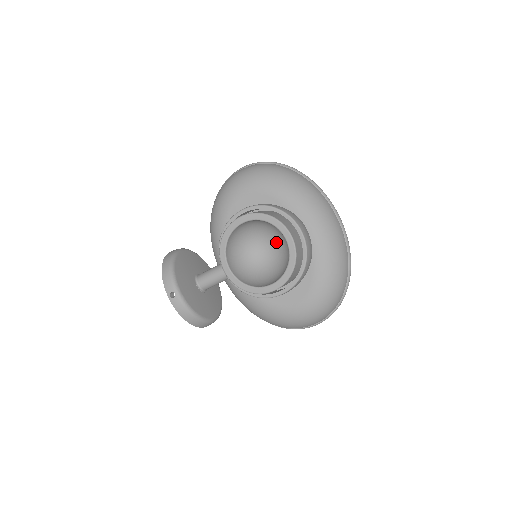
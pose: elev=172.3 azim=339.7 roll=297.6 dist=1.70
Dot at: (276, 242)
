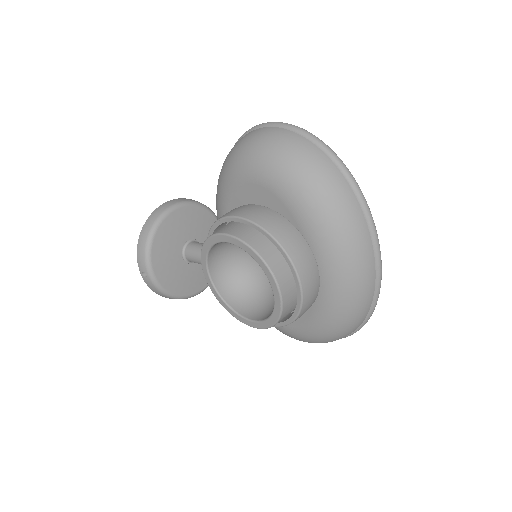
Dot at: occluded
